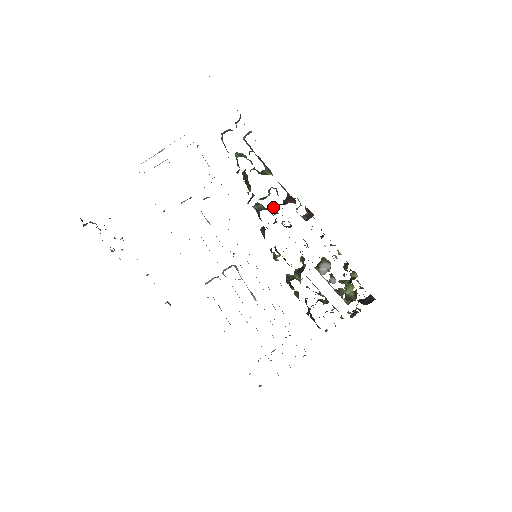
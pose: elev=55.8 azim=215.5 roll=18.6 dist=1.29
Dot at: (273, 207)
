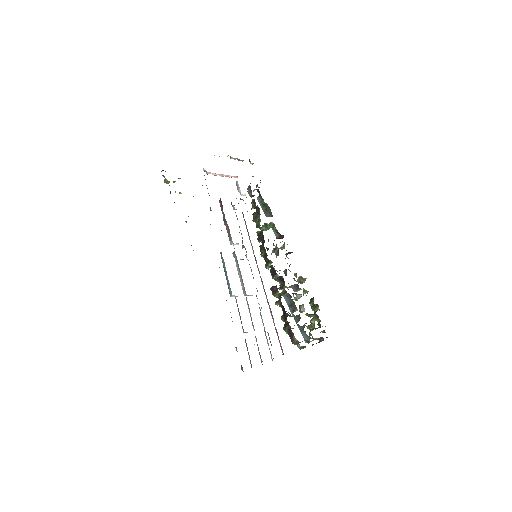
Dot at: occluded
